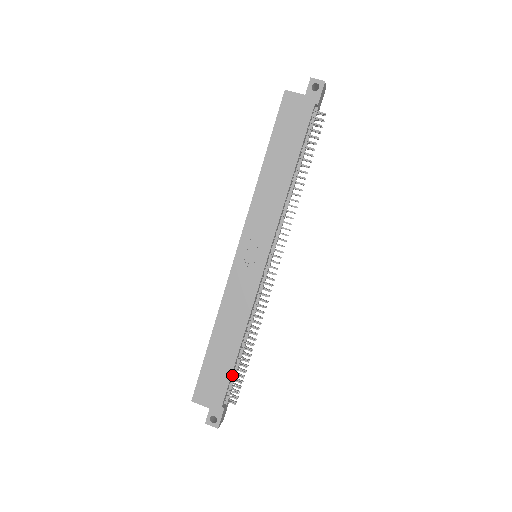
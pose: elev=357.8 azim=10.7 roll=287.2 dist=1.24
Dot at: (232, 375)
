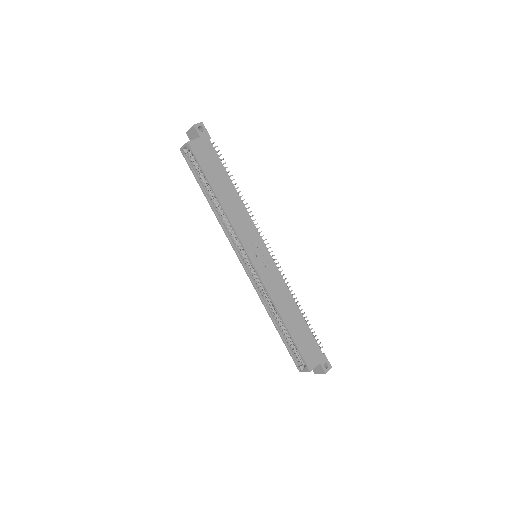
Dot at: (309, 333)
